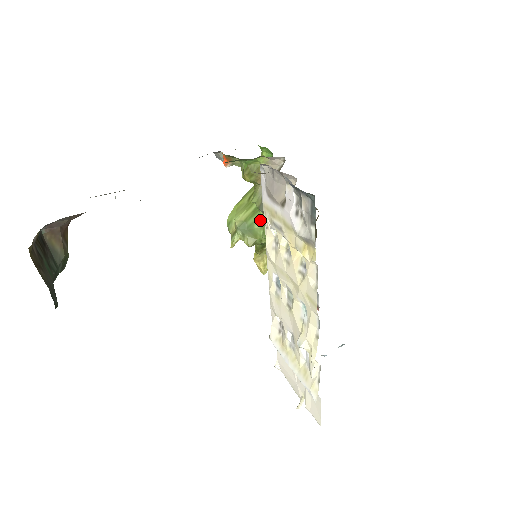
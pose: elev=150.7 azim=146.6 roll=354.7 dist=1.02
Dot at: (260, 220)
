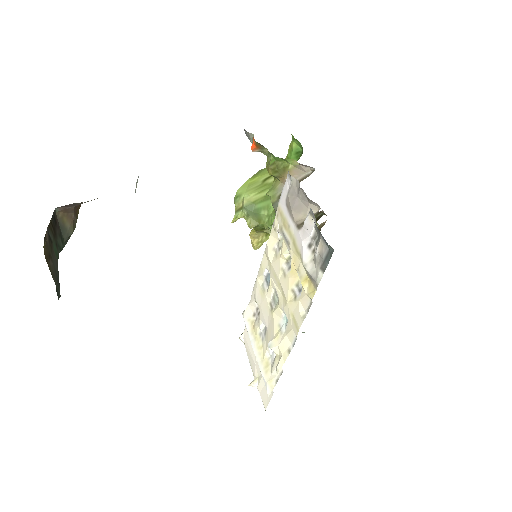
Dot at: (269, 208)
